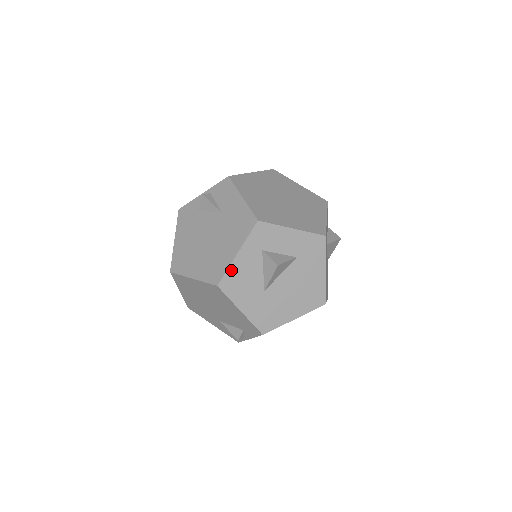
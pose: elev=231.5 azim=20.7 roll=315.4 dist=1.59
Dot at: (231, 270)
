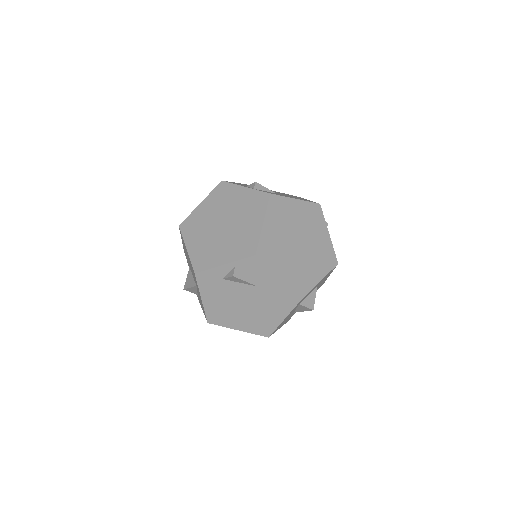
Dot at: (278, 326)
